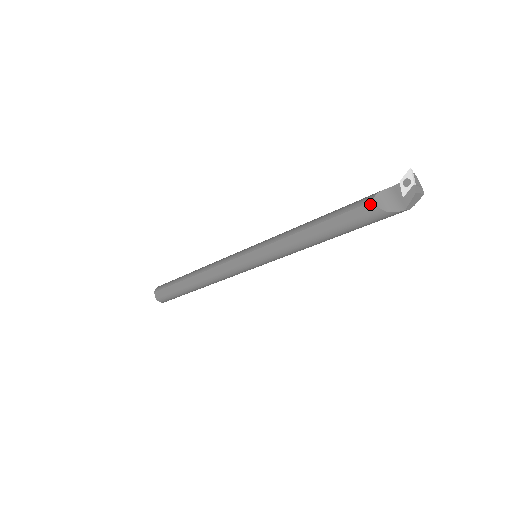
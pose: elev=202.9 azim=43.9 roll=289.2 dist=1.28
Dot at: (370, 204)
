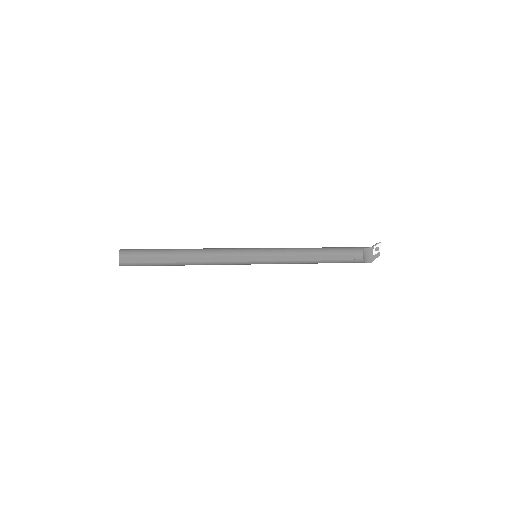
Dot at: (360, 256)
